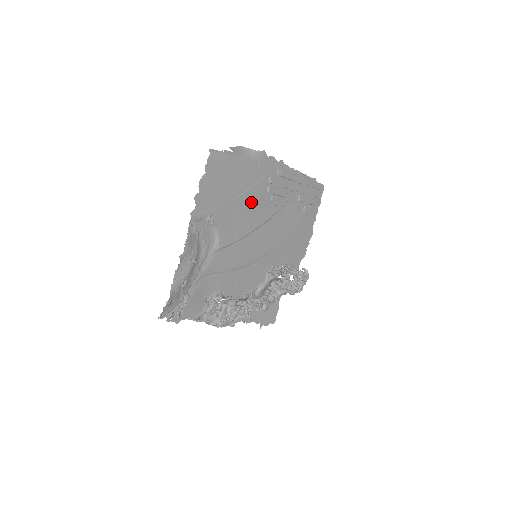
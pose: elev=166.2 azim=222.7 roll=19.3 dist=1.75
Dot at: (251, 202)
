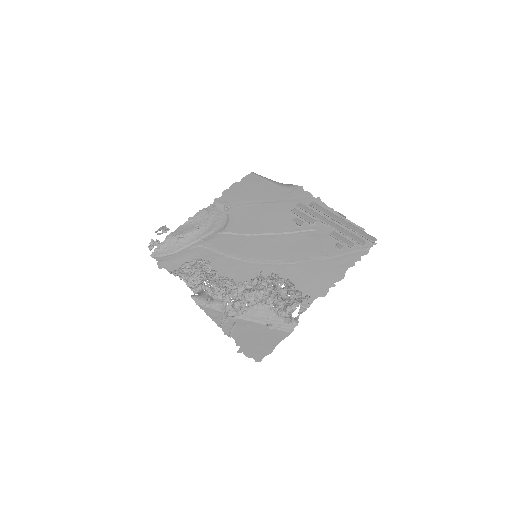
Dot at: (270, 212)
